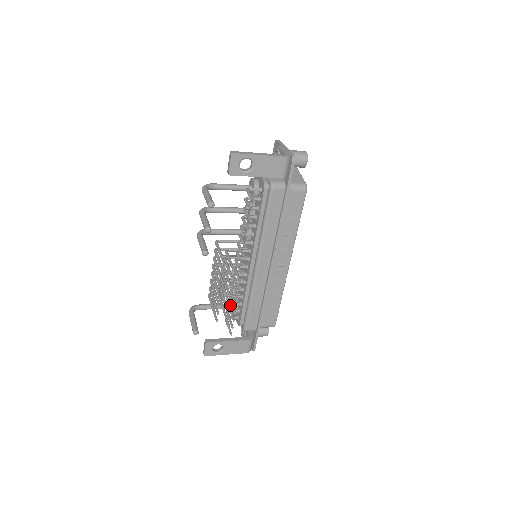
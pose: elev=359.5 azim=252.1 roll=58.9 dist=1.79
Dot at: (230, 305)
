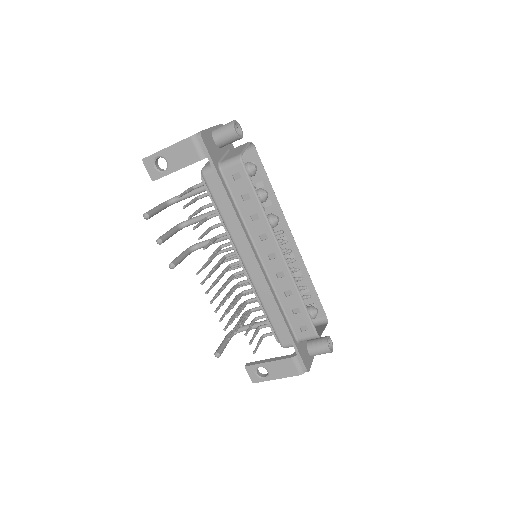
Dot at: (256, 319)
